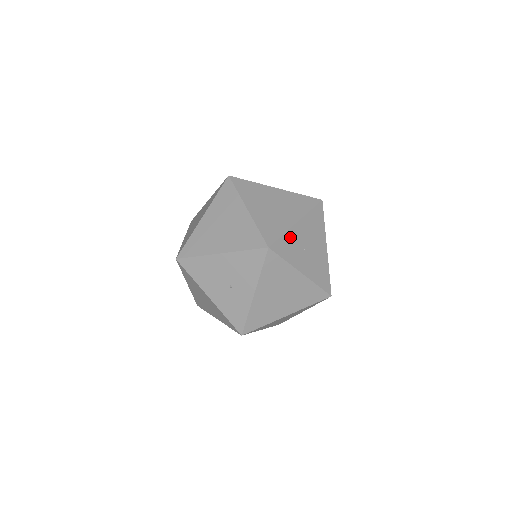
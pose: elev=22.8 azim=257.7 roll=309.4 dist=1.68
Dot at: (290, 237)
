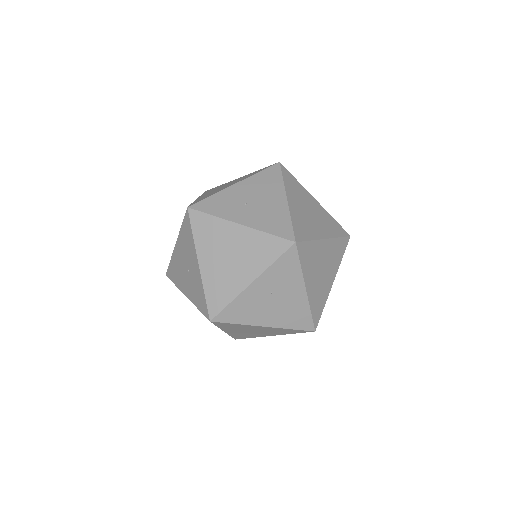
Dot at: (222, 196)
